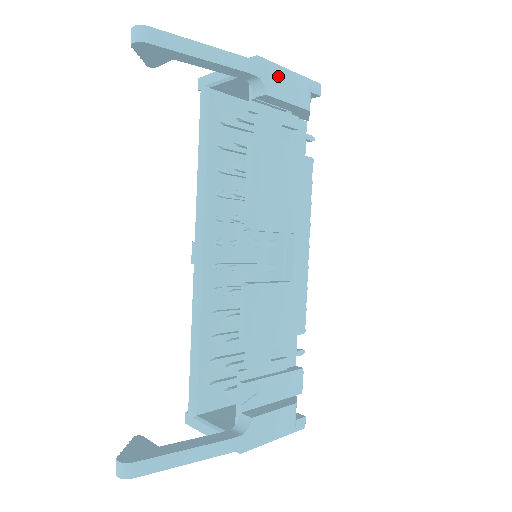
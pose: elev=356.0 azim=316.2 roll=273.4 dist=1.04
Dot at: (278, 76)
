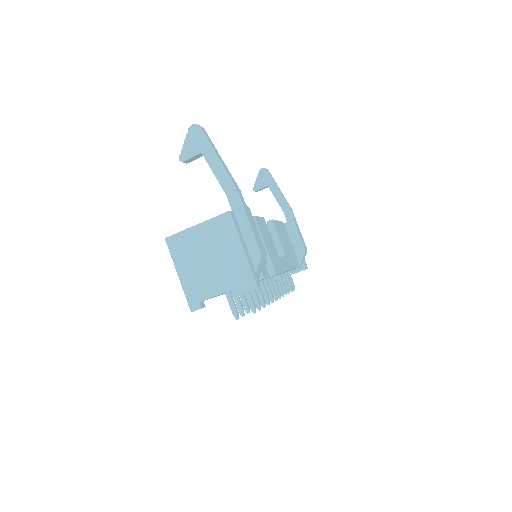
Dot at: (298, 227)
